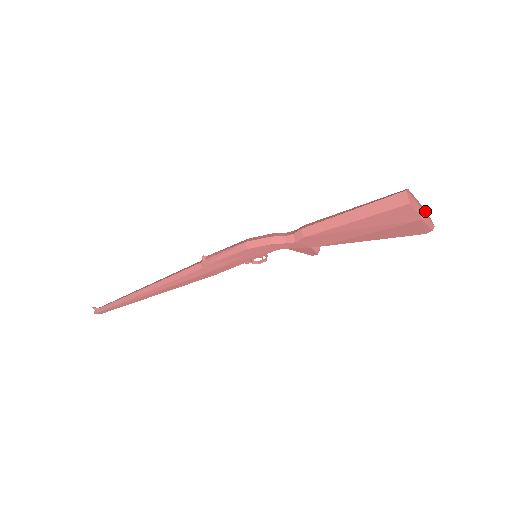
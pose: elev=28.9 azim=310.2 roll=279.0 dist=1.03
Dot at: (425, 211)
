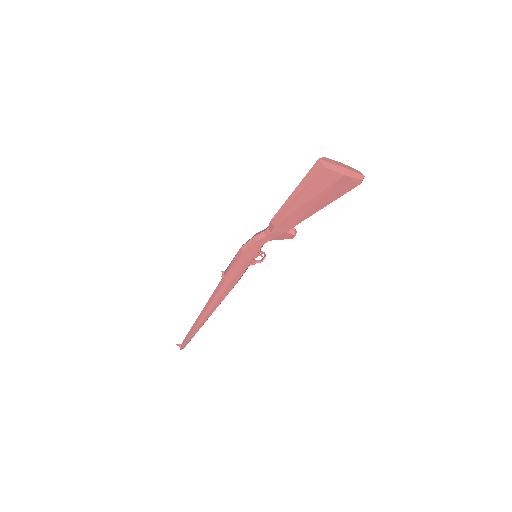
Dot at: (351, 168)
